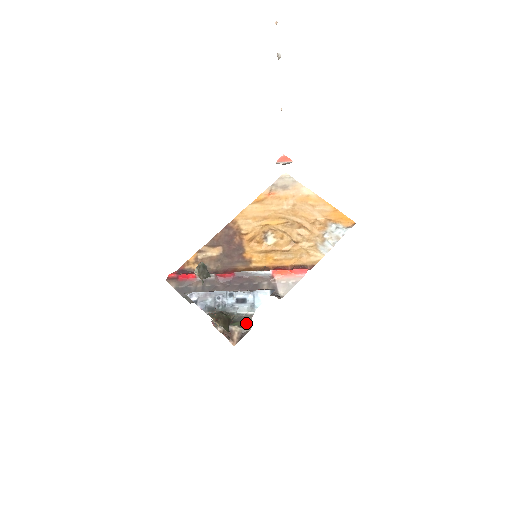
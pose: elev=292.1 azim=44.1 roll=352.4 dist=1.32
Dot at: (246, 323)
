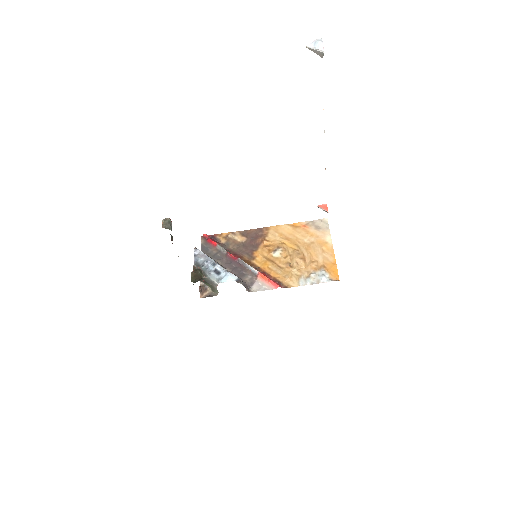
Dot at: (214, 289)
